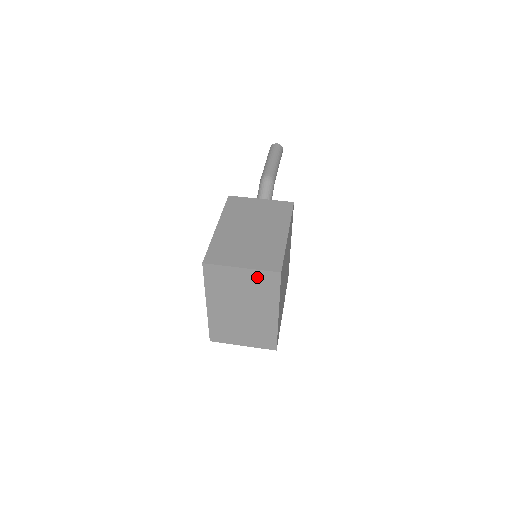
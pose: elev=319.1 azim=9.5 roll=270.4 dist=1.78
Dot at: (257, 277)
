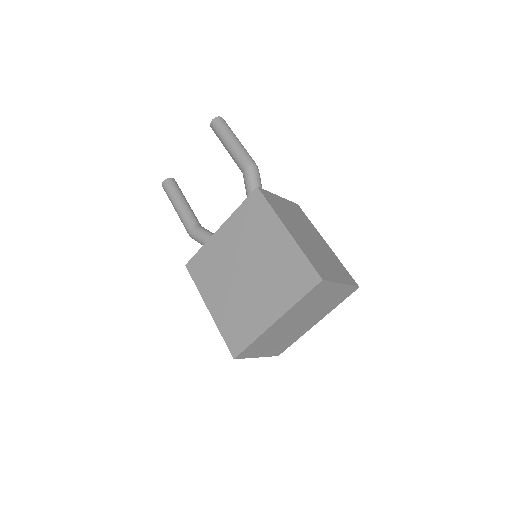
Dot at: (342, 292)
